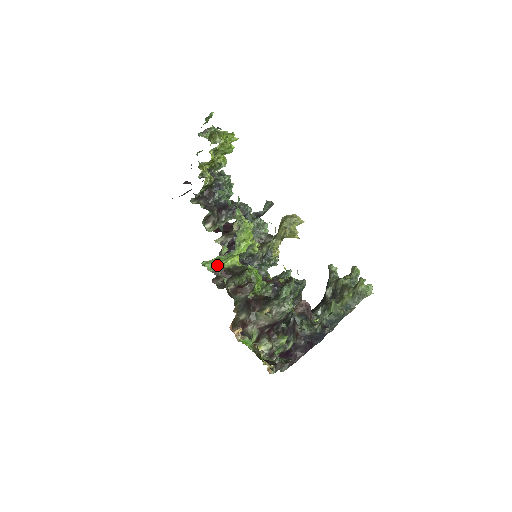
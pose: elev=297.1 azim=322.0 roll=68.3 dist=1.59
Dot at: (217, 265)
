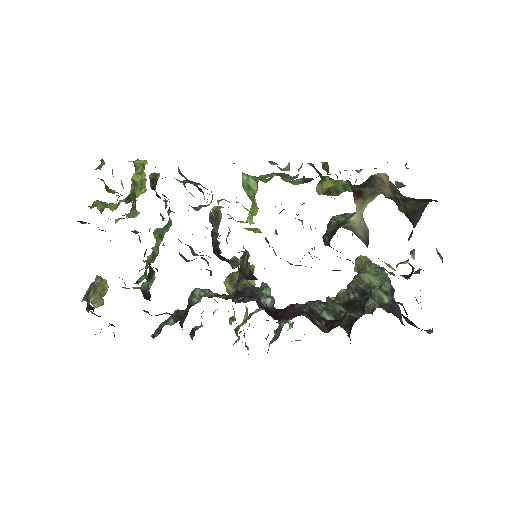
Dot at: (251, 199)
